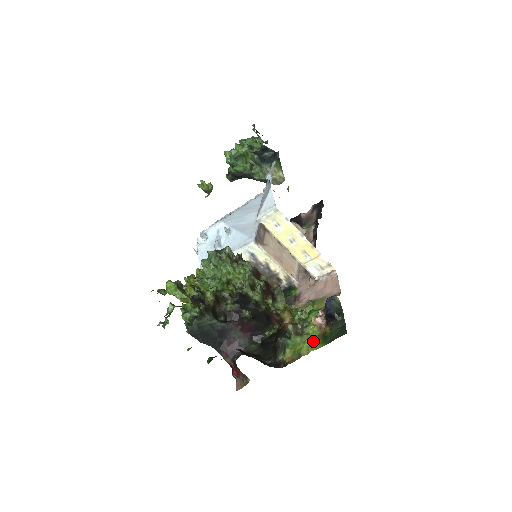
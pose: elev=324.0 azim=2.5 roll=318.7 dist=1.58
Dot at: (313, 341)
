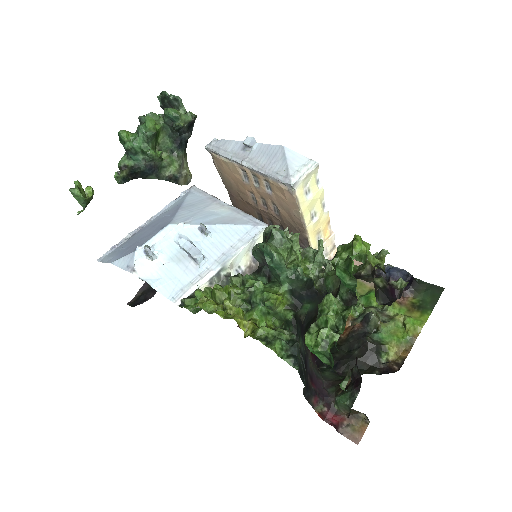
Dot at: (412, 317)
